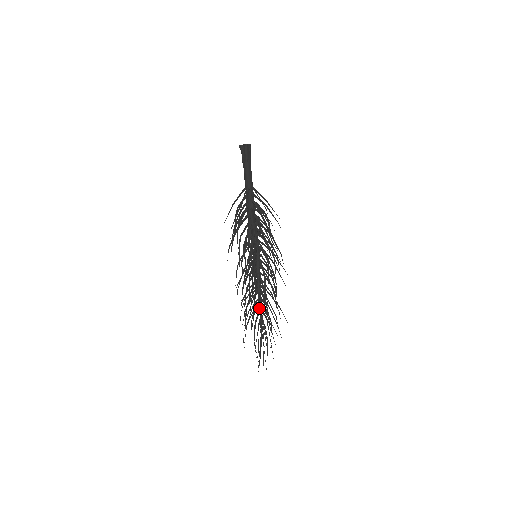
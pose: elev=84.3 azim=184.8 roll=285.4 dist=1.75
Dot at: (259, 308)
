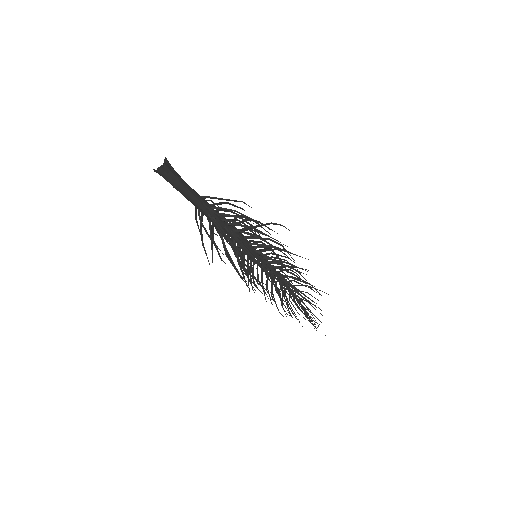
Dot at: (288, 291)
